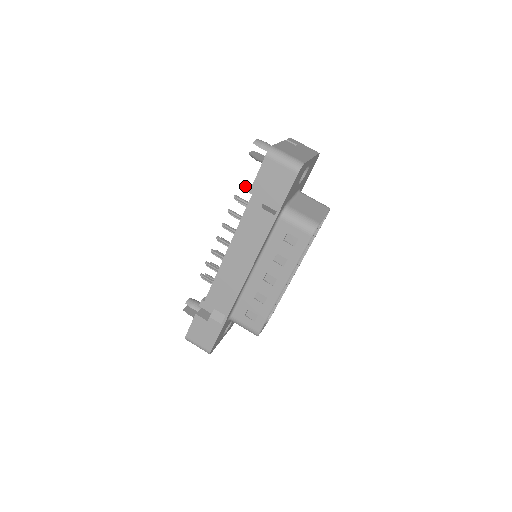
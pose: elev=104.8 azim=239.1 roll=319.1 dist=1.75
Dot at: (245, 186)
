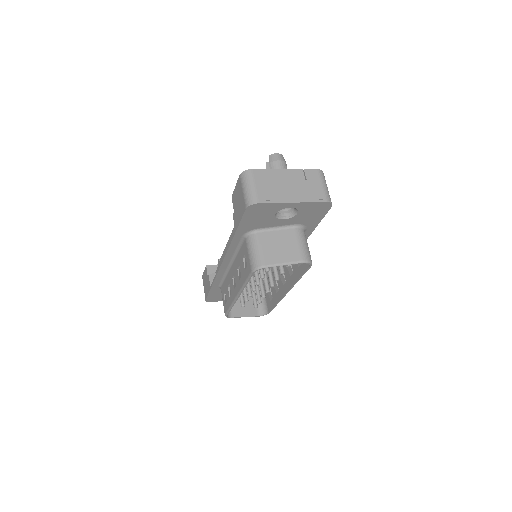
Dot at: occluded
